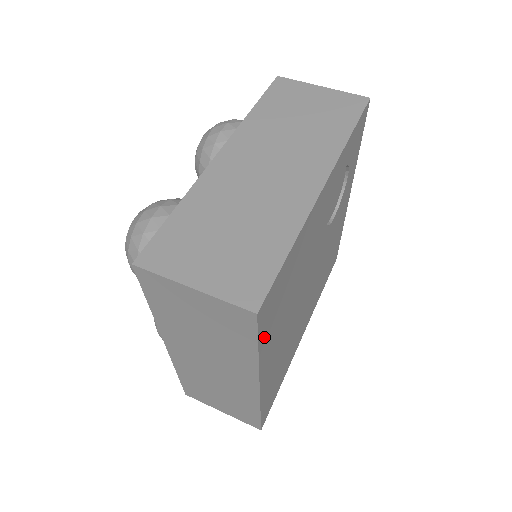
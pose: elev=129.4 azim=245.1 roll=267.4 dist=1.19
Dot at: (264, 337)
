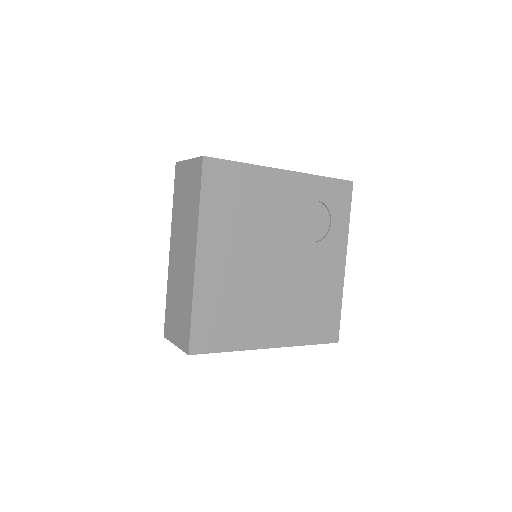
Dot at: (208, 198)
